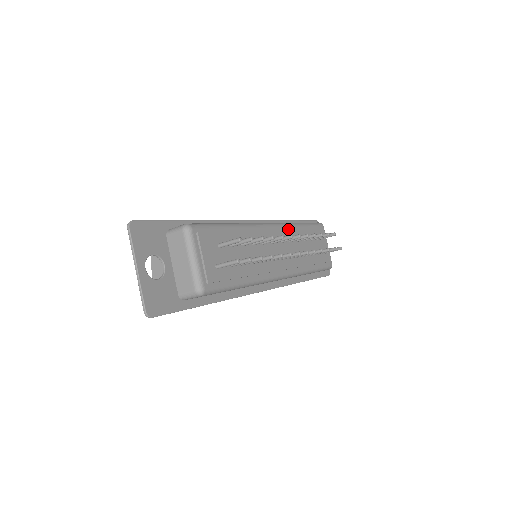
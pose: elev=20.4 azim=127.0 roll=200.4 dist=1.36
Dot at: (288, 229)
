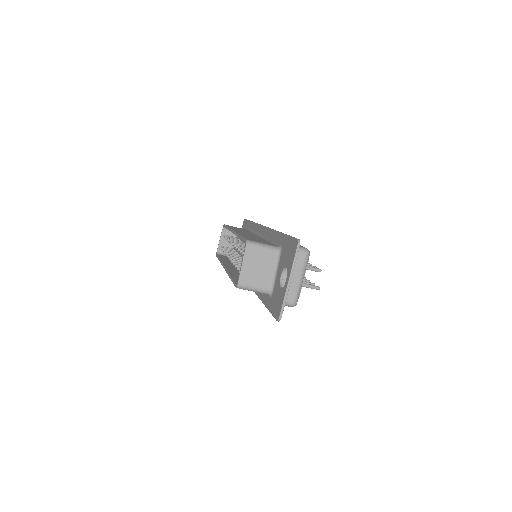
Dot at: occluded
